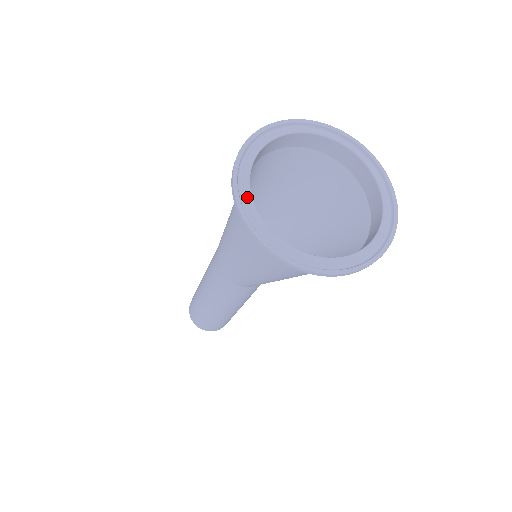
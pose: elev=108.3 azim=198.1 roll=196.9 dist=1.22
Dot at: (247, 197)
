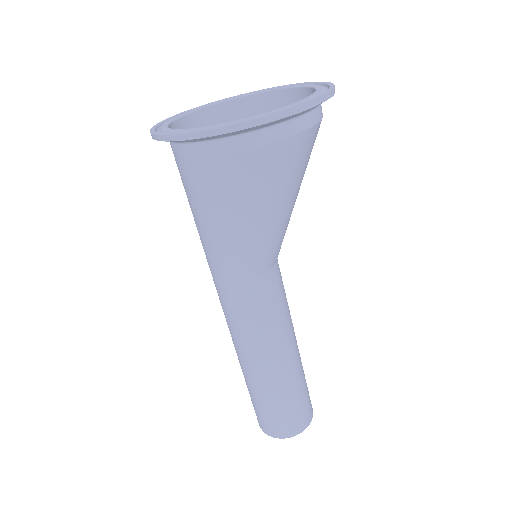
Dot at: (162, 127)
